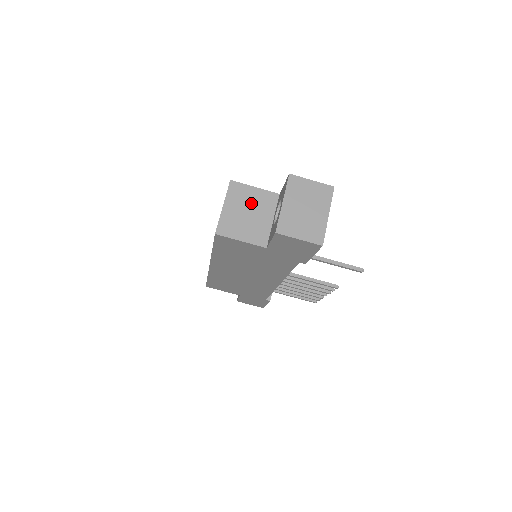
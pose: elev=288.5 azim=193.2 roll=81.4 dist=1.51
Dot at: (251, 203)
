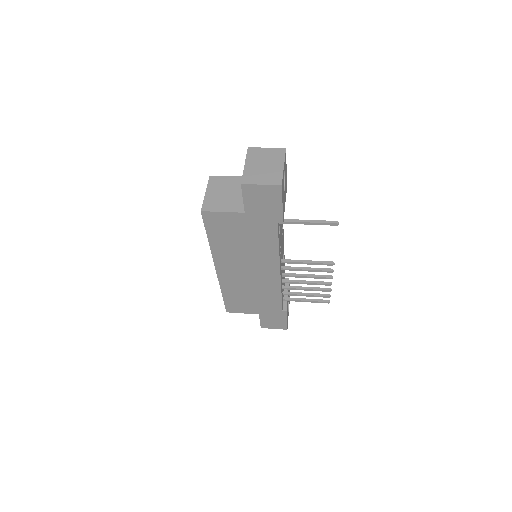
Dot at: (228, 186)
